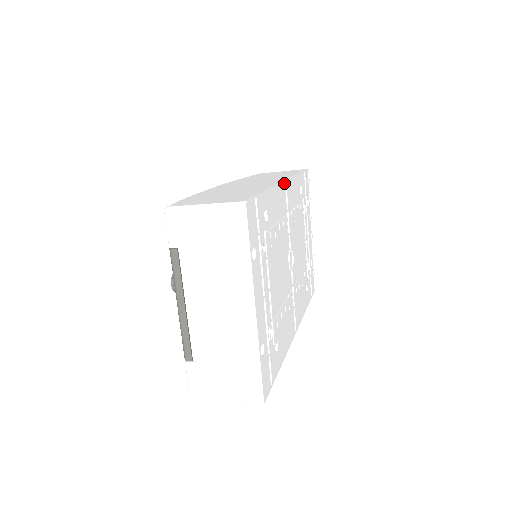
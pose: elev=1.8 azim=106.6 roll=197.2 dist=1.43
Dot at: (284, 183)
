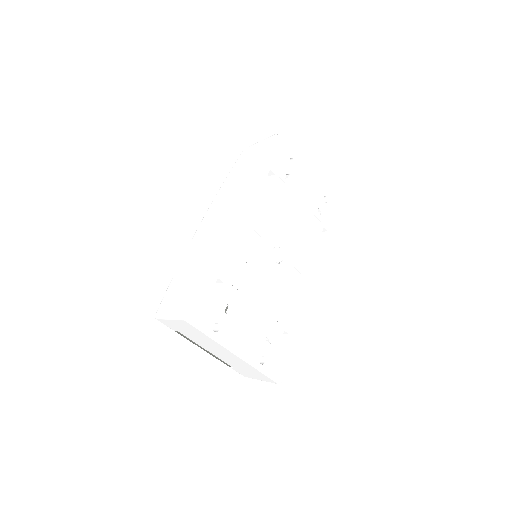
Dot at: (235, 219)
